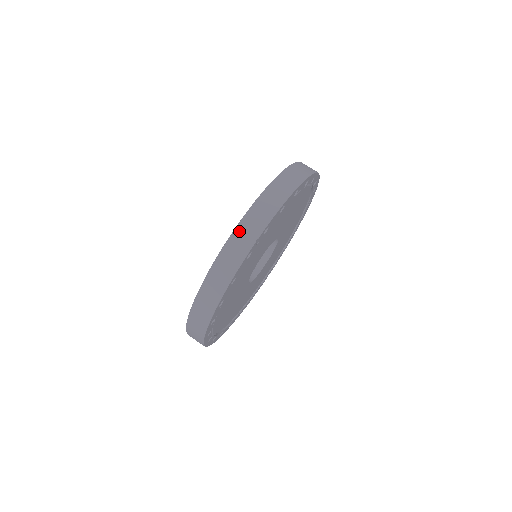
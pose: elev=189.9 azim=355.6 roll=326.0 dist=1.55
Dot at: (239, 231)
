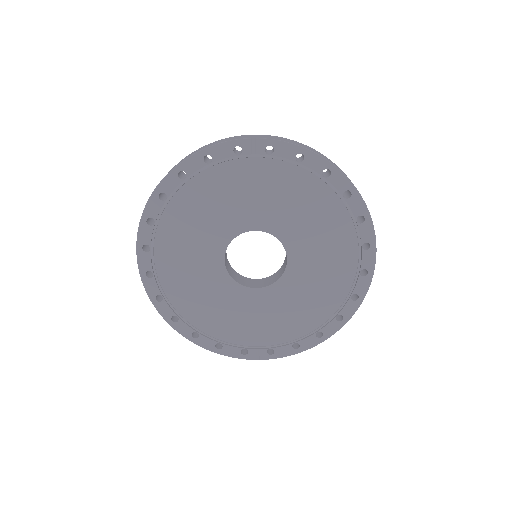
Dot at: (252, 135)
